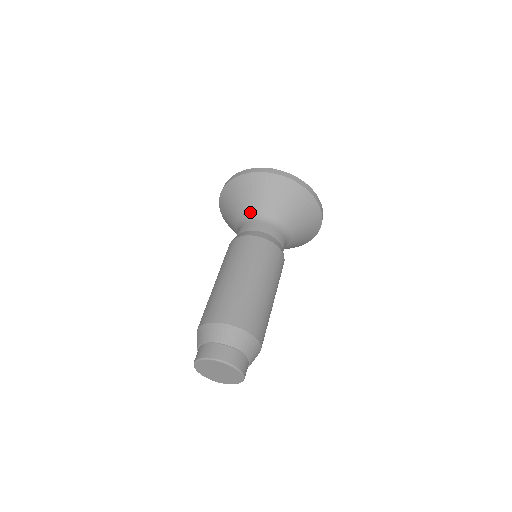
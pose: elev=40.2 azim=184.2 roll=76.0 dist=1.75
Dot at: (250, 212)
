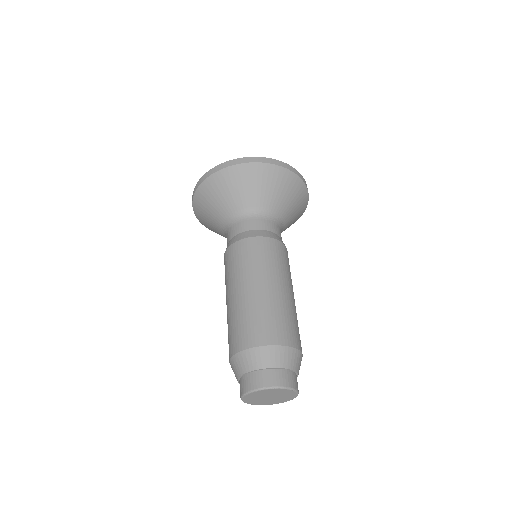
Dot at: (268, 208)
